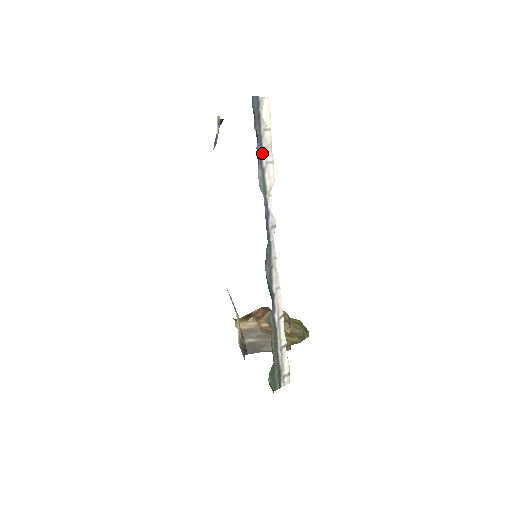
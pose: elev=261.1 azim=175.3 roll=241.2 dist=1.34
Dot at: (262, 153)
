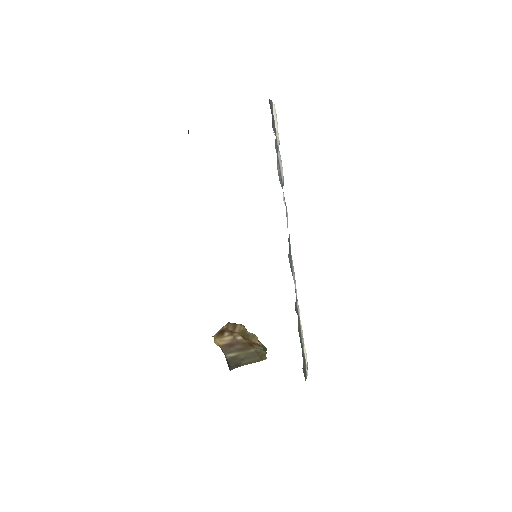
Dot at: (277, 151)
